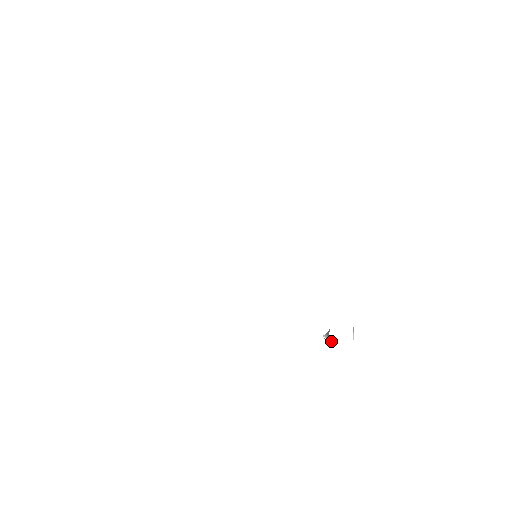
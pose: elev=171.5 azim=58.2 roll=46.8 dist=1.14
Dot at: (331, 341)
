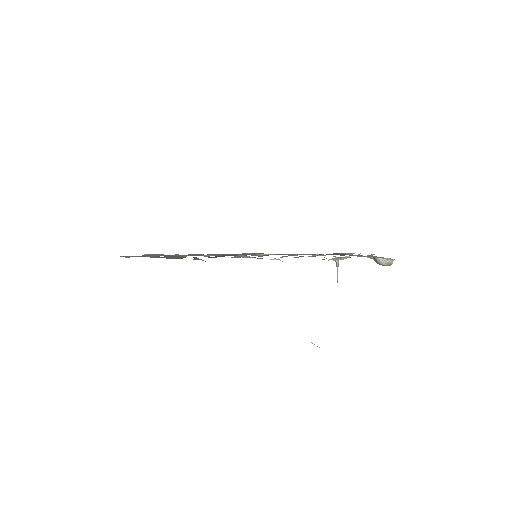
Dot at: occluded
